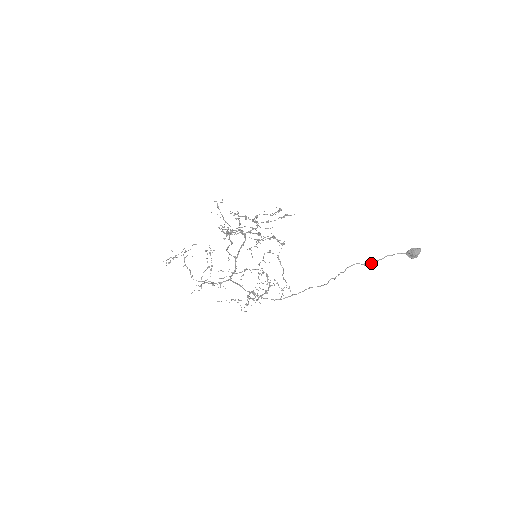
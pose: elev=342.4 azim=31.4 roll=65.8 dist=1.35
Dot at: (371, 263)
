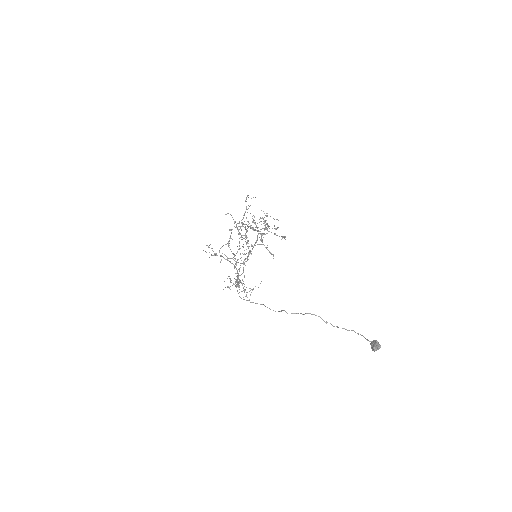
Dot at: (334, 326)
